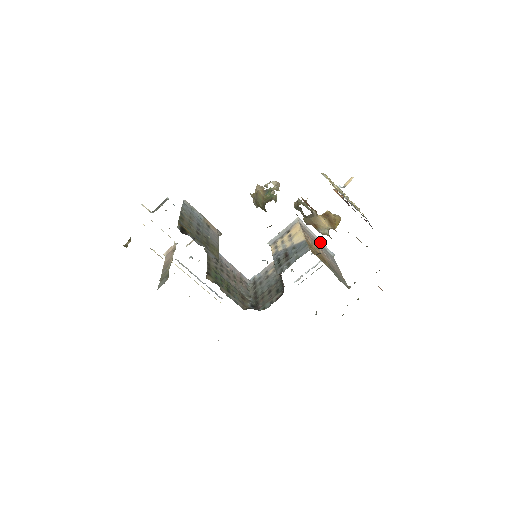
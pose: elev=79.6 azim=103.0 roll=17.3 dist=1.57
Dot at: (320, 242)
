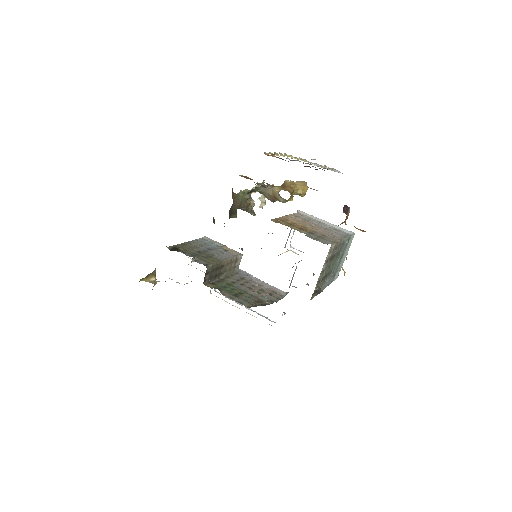
Dot at: (330, 225)
